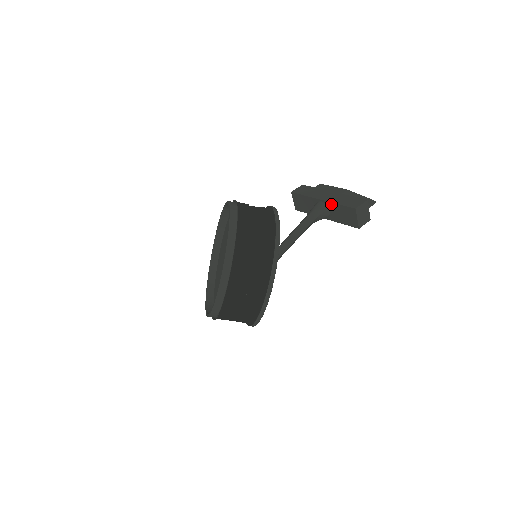
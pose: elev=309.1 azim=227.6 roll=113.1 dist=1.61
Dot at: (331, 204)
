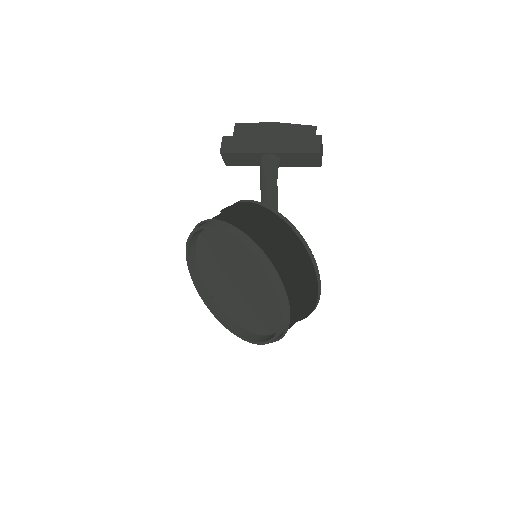
Dot at: (284, 154)
